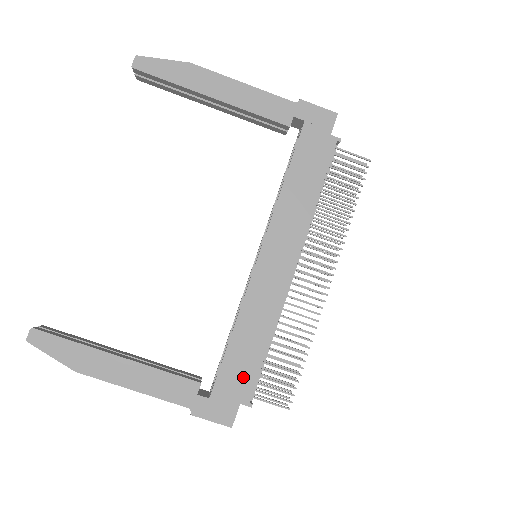
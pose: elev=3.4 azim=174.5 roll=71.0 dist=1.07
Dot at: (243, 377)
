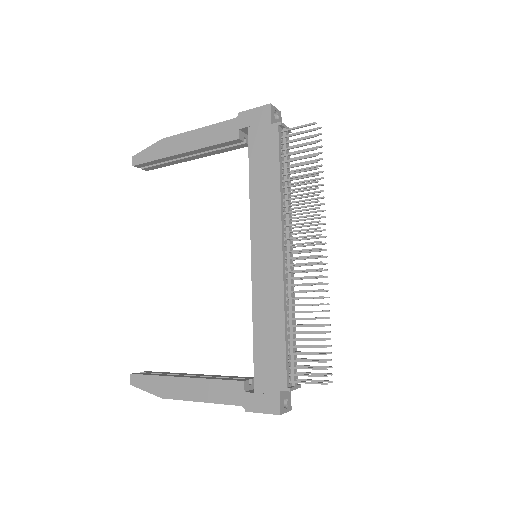
Dot at: (274, 365)
